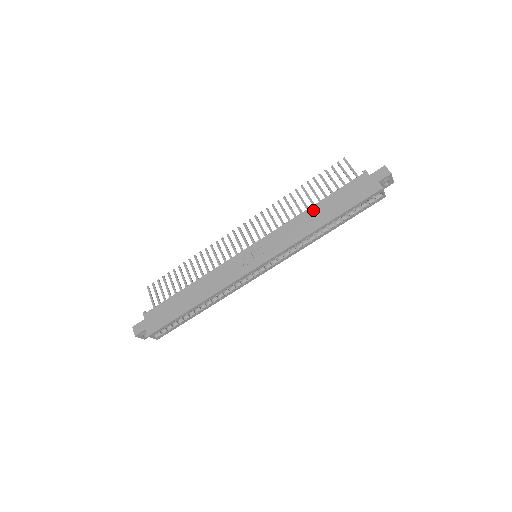
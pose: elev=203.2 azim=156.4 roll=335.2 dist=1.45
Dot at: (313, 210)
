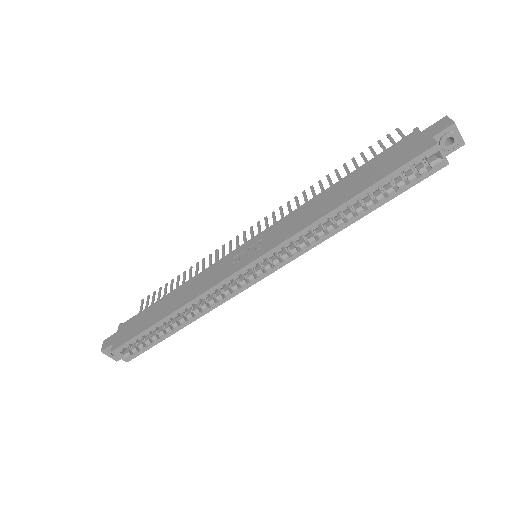
Dot at: (334, 188)
